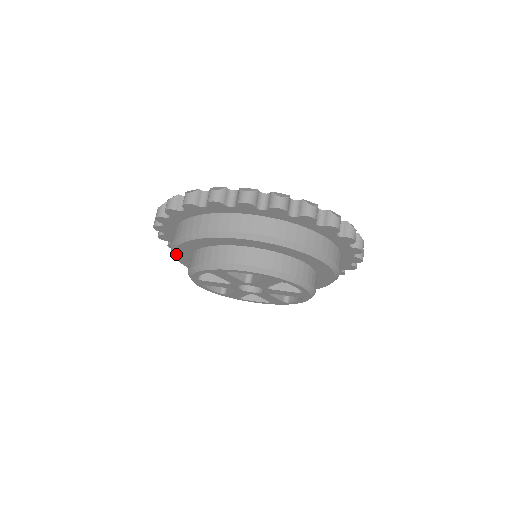
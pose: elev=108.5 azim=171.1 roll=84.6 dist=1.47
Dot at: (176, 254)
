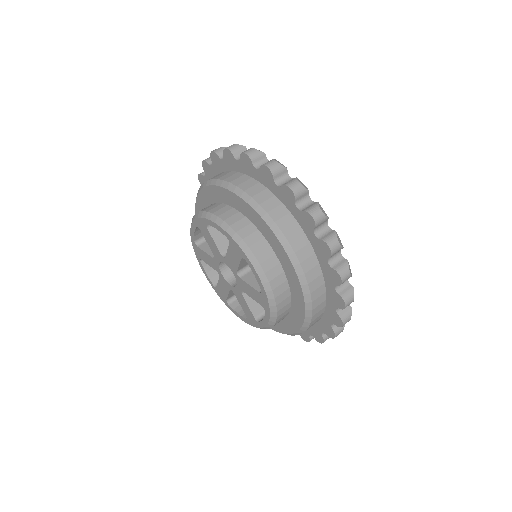
Dot at: occluded
